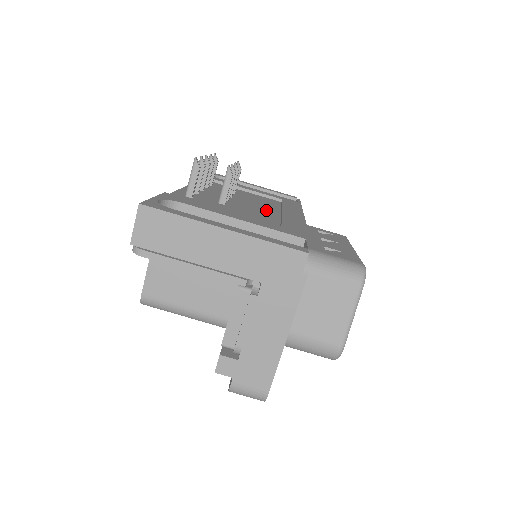
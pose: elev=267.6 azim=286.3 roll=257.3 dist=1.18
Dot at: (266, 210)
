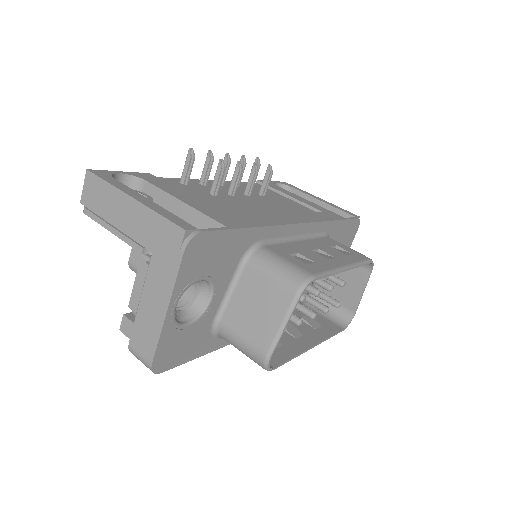
Dot at: (265, 210)
